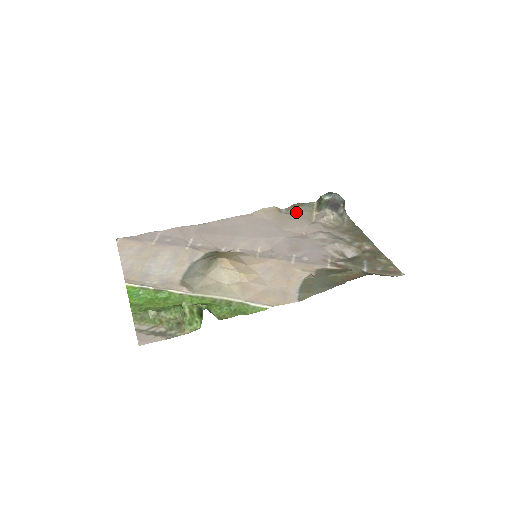
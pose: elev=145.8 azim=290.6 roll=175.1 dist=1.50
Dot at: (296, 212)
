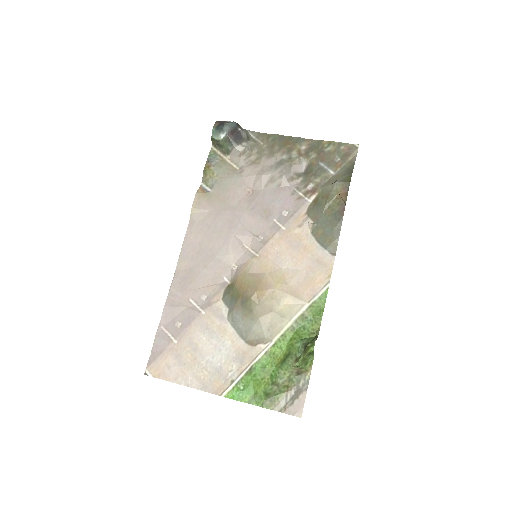
Dot at: (217, 177)
